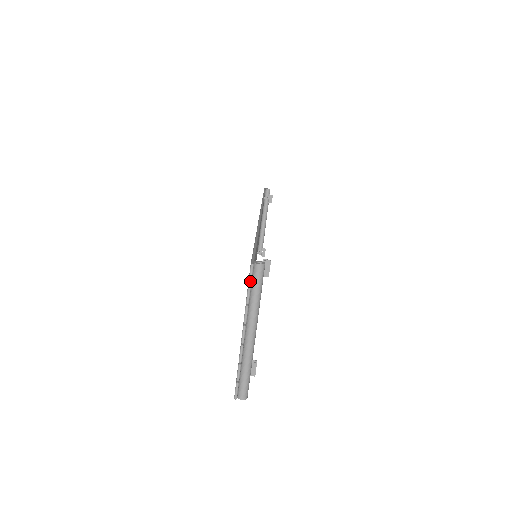
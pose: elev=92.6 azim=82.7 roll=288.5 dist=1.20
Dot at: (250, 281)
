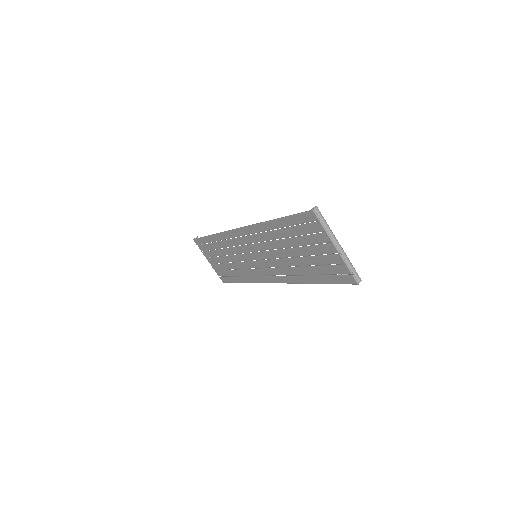
Dot at: (319, 219)
